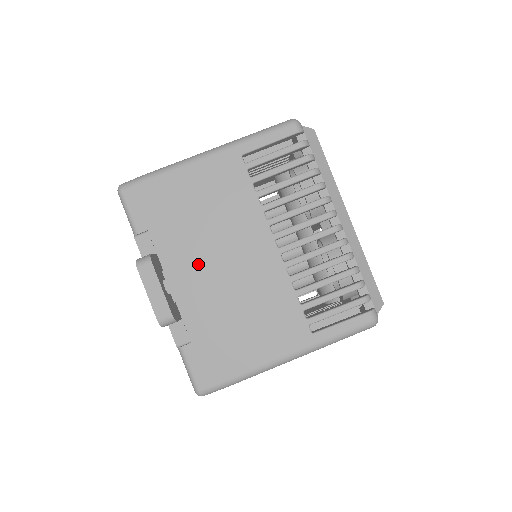
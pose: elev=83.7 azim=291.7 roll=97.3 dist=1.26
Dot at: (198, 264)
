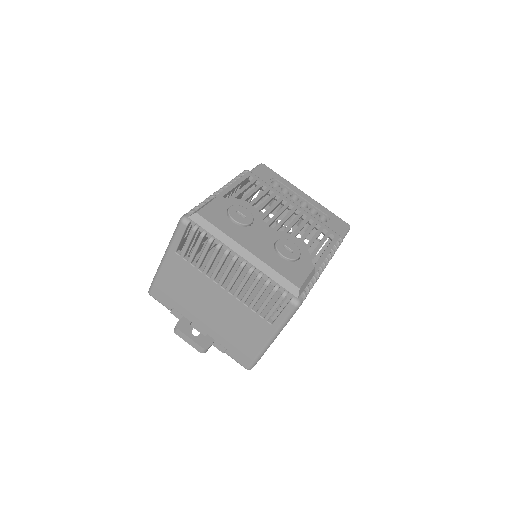
Dot at: (201, 313)
